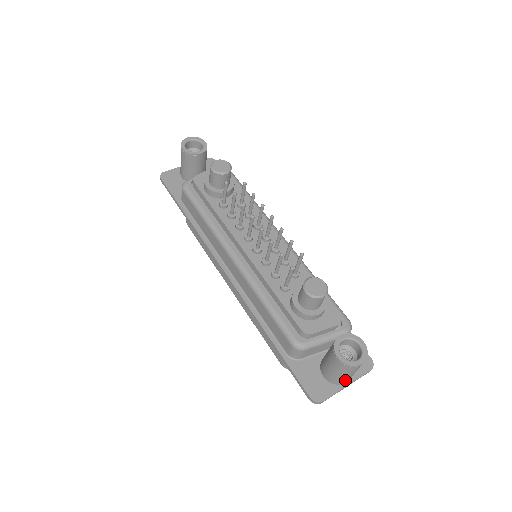
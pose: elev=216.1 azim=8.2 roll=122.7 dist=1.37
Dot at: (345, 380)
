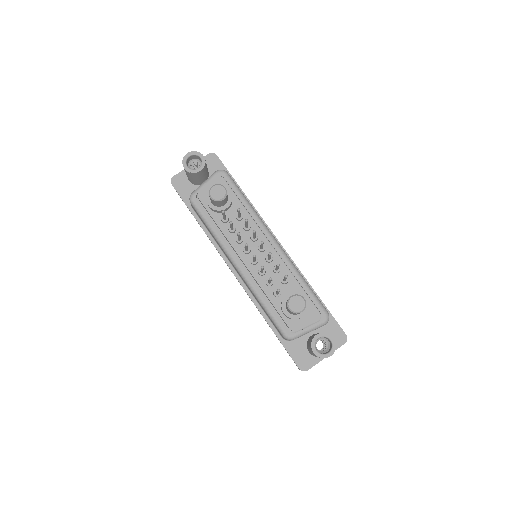
Dot at: occluded
